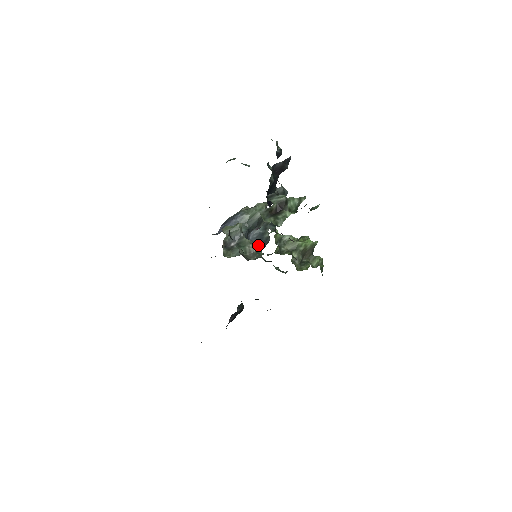
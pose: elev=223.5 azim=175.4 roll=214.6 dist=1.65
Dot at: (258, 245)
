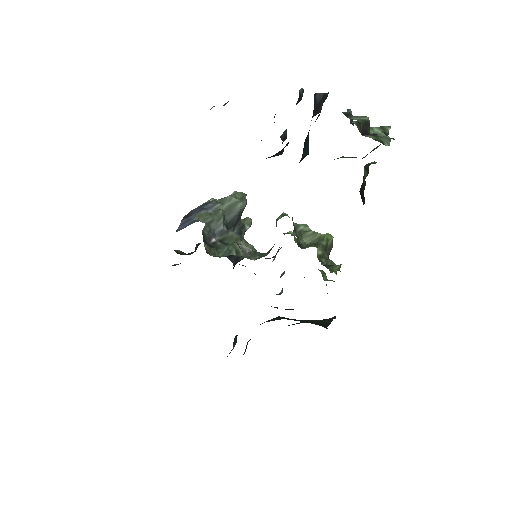
Dot at: (250, 244)
